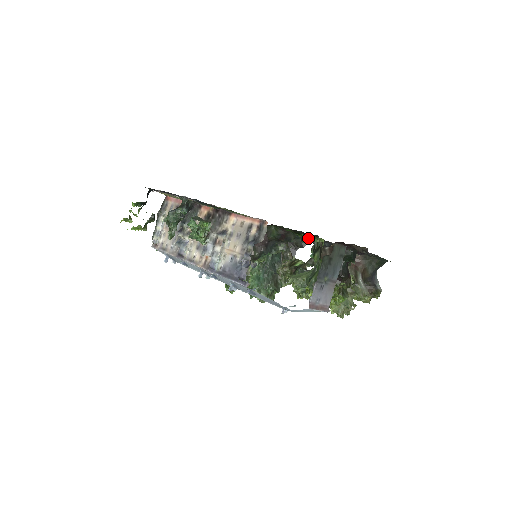
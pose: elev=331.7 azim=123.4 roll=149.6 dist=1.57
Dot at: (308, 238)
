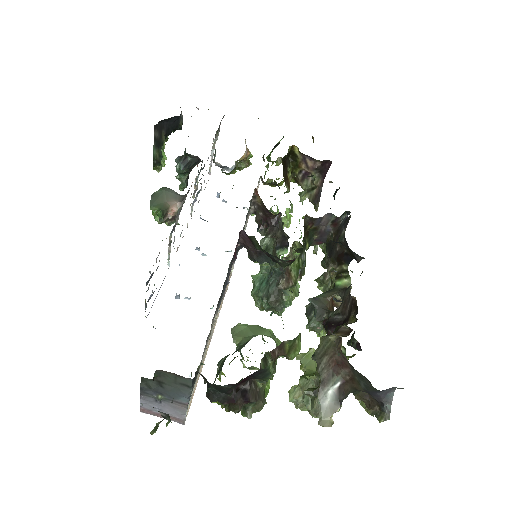
Dot at: occluded
